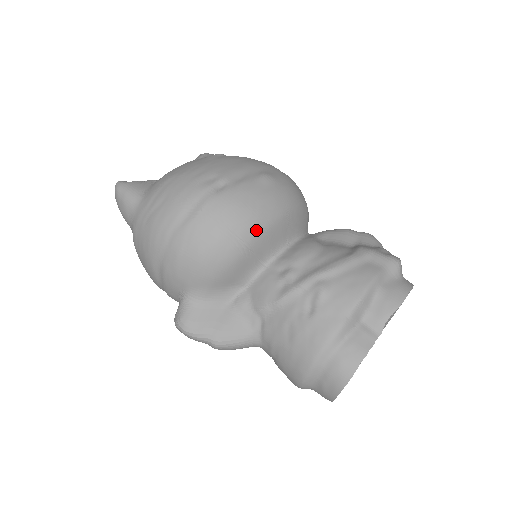
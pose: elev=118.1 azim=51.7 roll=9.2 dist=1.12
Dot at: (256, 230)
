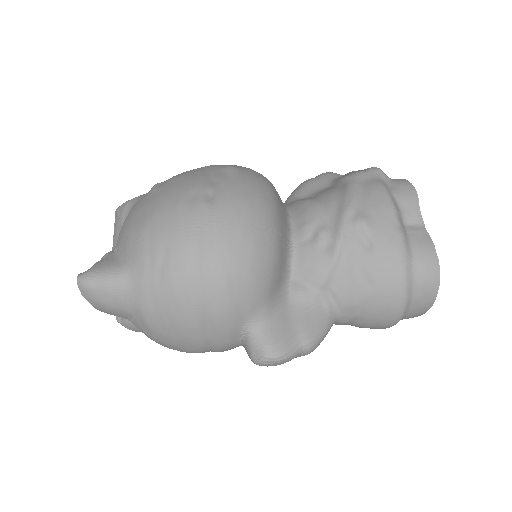
Dot at: (272, 213)
